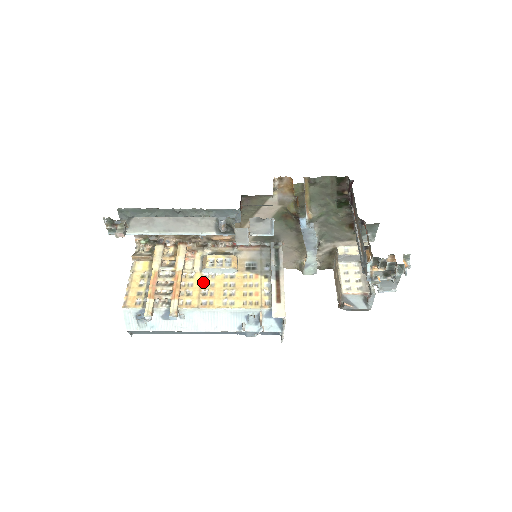
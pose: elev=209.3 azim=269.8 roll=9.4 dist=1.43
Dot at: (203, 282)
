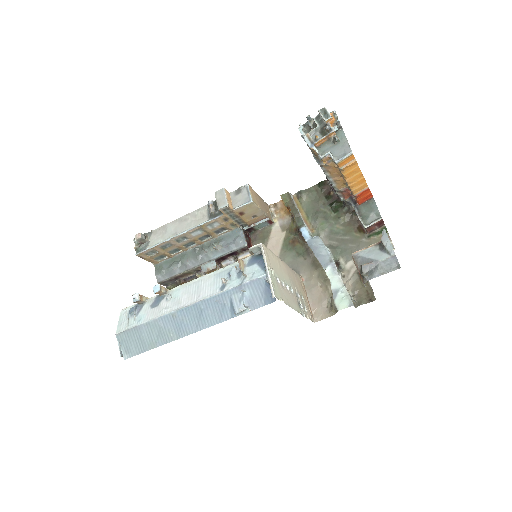
Dot at: occluded
